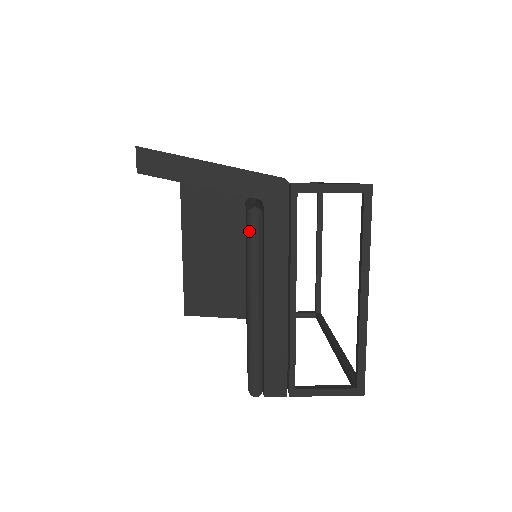
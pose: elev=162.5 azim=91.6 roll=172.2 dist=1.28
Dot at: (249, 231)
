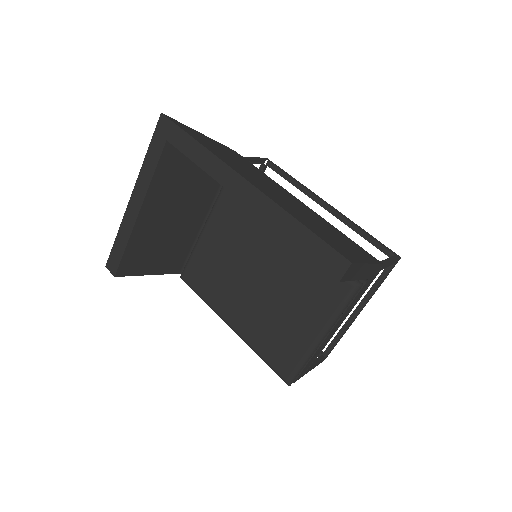
Dot at: (350, 298)
